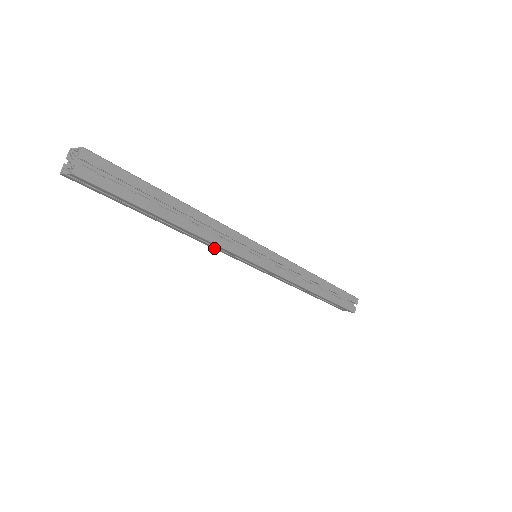
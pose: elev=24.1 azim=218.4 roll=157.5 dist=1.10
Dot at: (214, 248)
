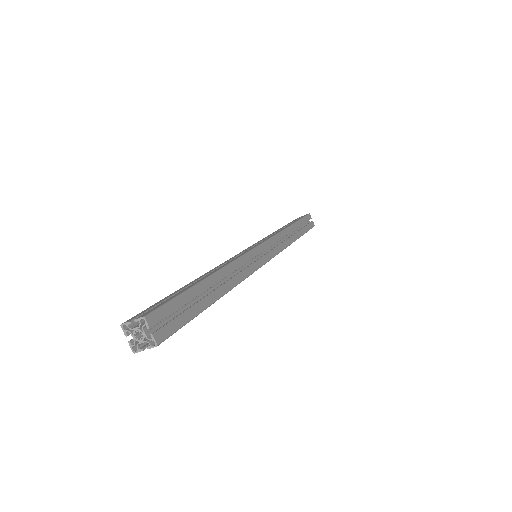
Dot at: occluded
